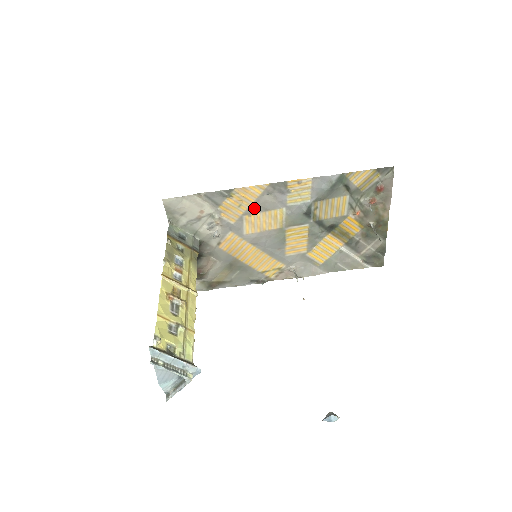
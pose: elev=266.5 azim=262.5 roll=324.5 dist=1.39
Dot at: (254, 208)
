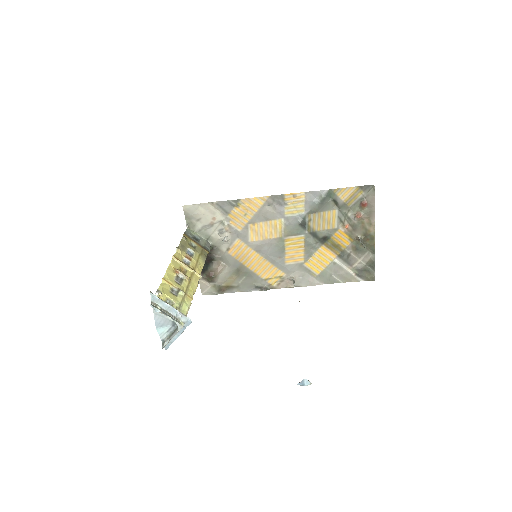
Dot at: (257, 217)
